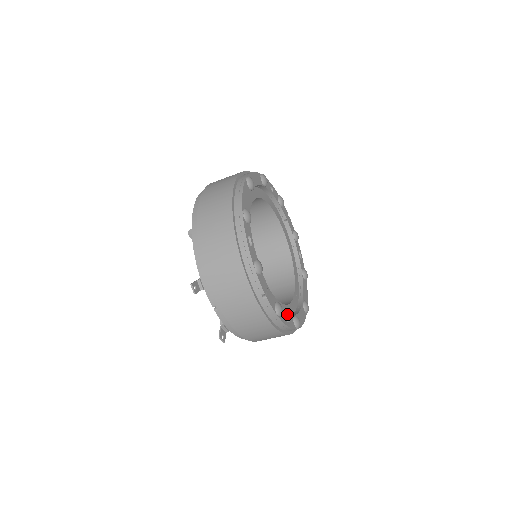
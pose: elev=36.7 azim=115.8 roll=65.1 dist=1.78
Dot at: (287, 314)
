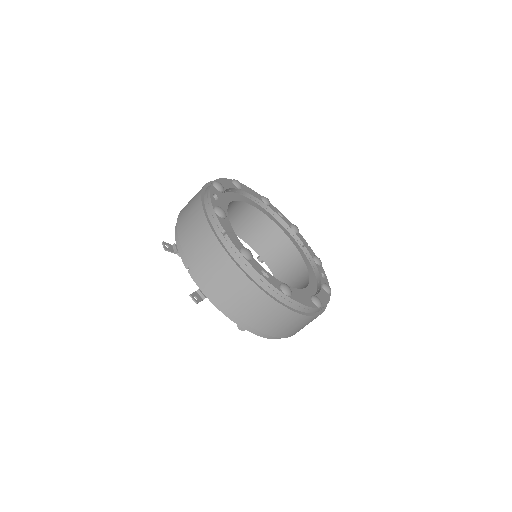
Dot at: (267, 272)
